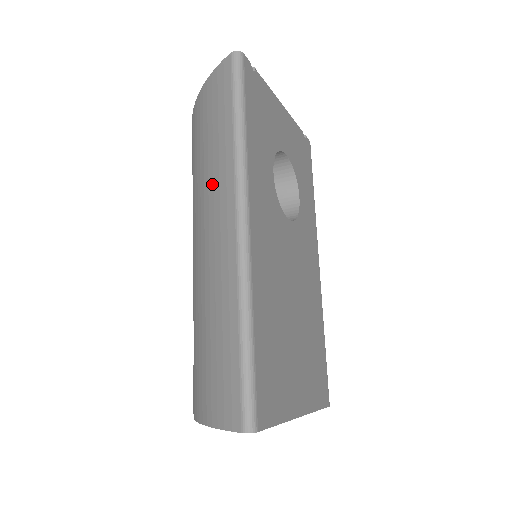
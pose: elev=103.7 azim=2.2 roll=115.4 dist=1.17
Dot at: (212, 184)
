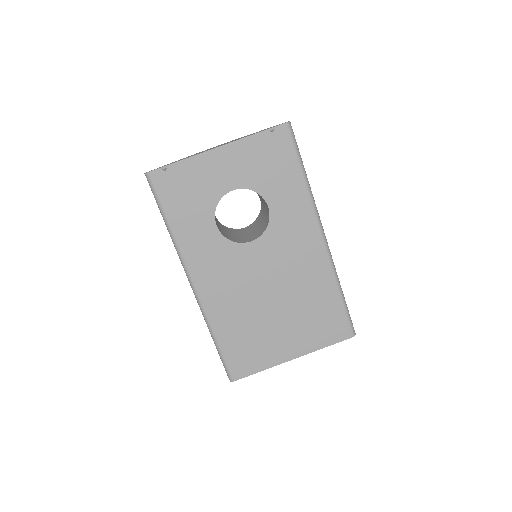
Dot at: occluded
